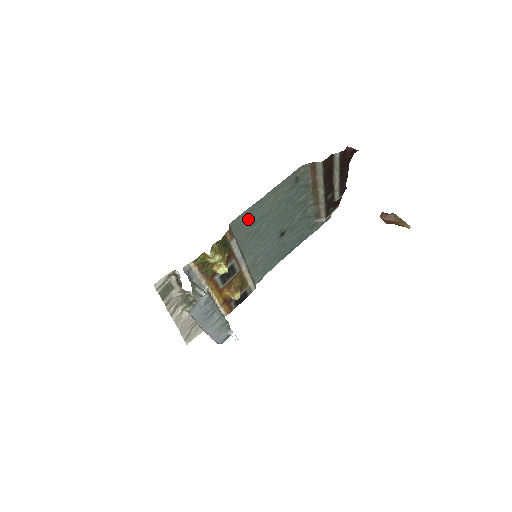
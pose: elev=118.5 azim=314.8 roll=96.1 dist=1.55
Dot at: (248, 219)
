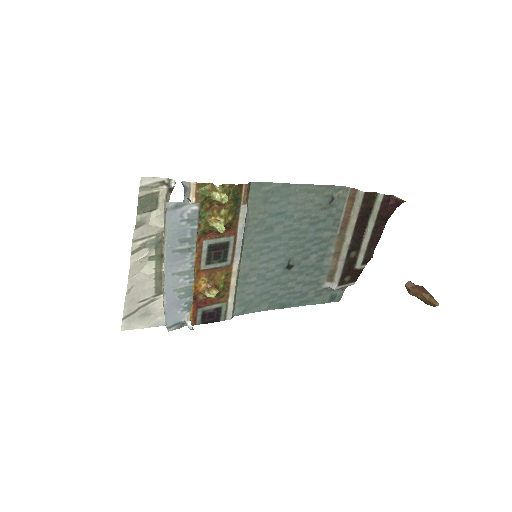
Dot at: (269, 199)
